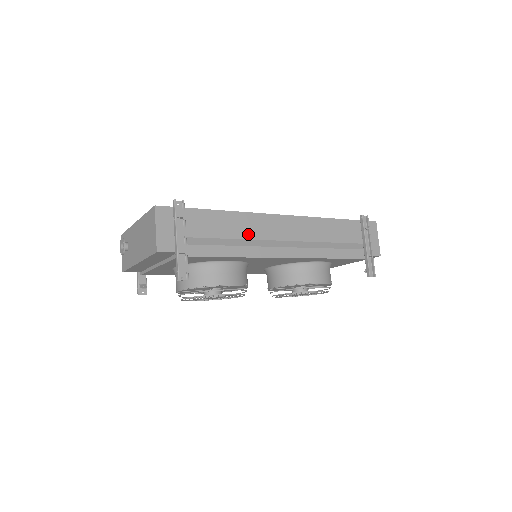
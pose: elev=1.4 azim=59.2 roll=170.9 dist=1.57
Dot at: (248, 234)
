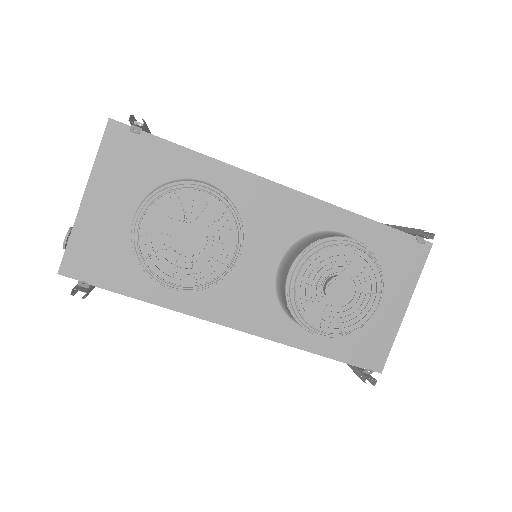
Dot at: occluded
